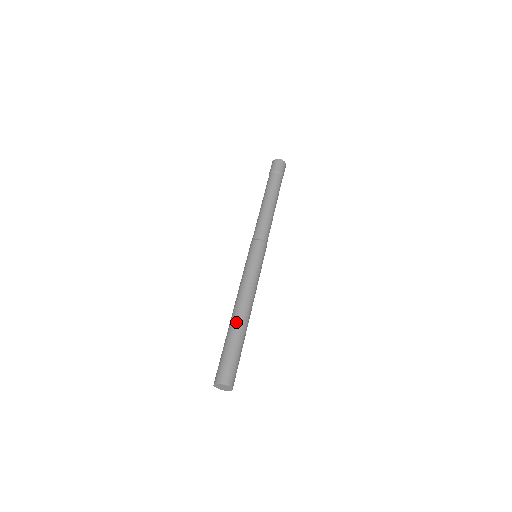
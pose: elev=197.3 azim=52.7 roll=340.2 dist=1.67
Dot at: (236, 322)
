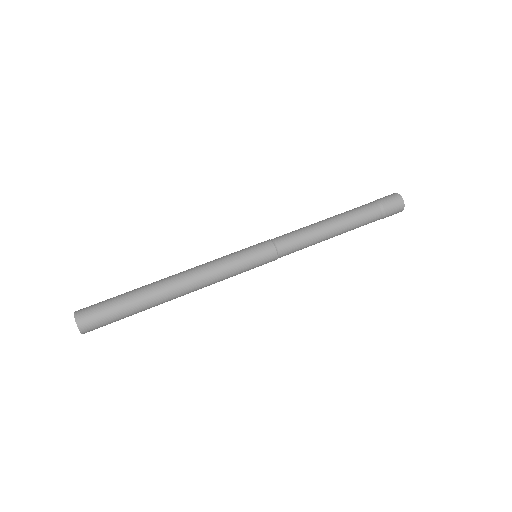
Dot at: occluded
